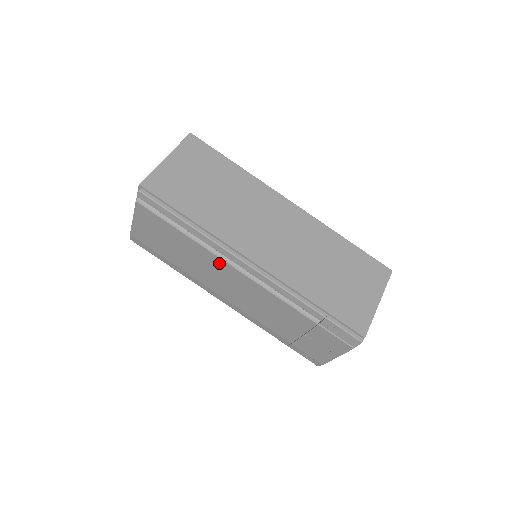
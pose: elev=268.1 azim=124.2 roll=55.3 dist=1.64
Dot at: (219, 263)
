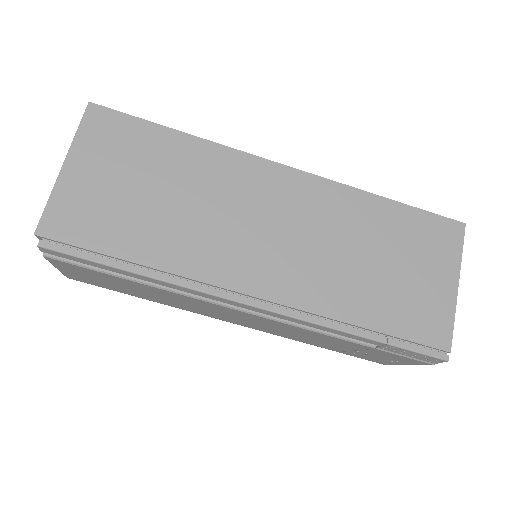
Dot at: (205, 304)
